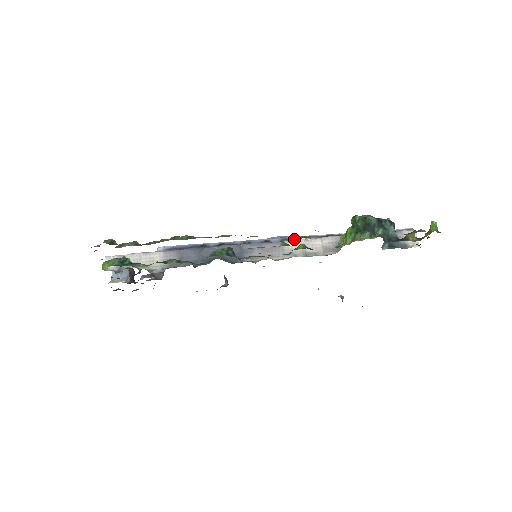
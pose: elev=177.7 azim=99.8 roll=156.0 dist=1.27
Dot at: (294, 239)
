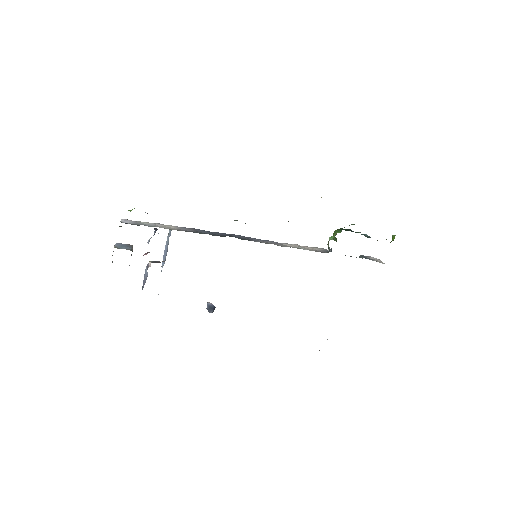
Dot at: occluded
